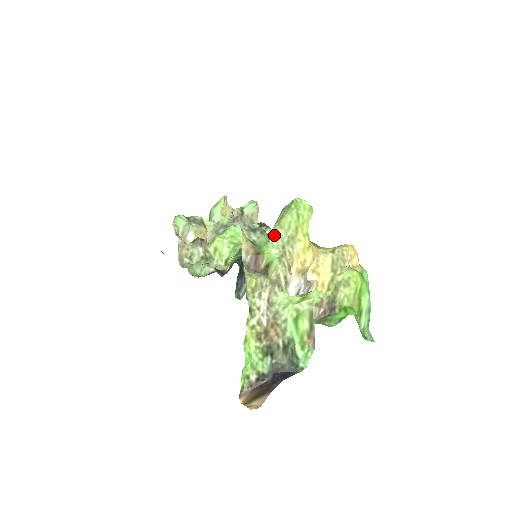
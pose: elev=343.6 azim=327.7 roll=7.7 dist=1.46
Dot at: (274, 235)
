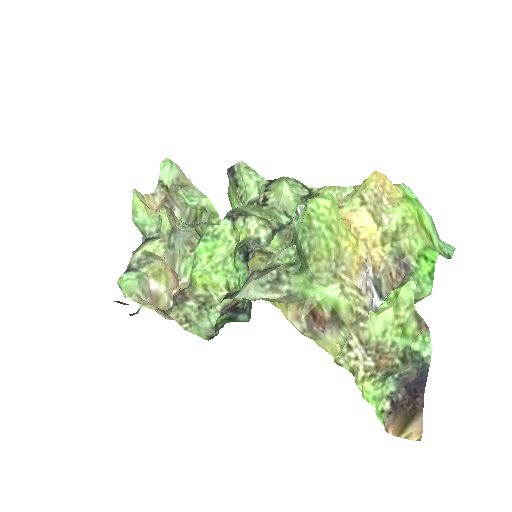
Dot at: (316, 275)
